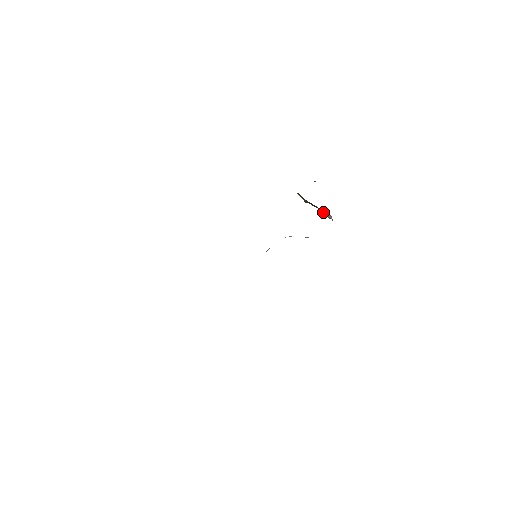
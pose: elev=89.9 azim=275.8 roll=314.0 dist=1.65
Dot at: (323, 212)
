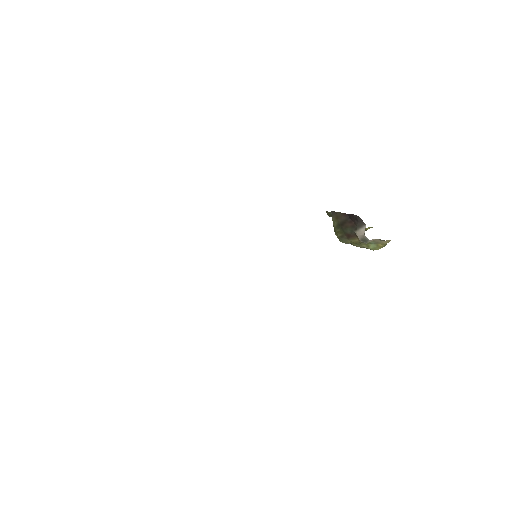
Dot at: (355, 230)
